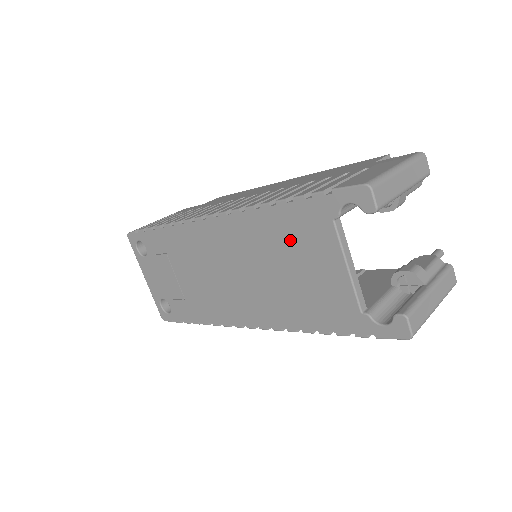
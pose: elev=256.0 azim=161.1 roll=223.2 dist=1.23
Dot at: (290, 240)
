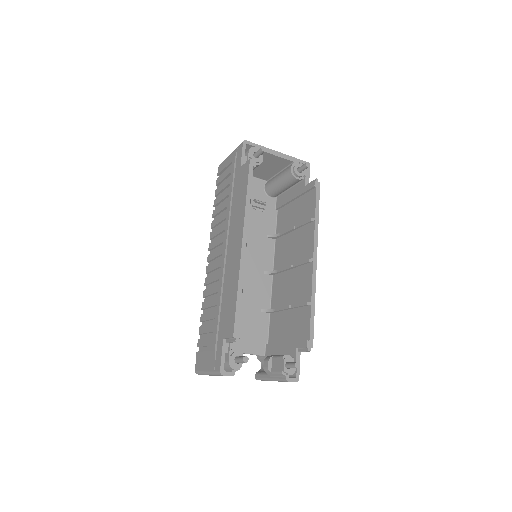
Dot at: occluded
